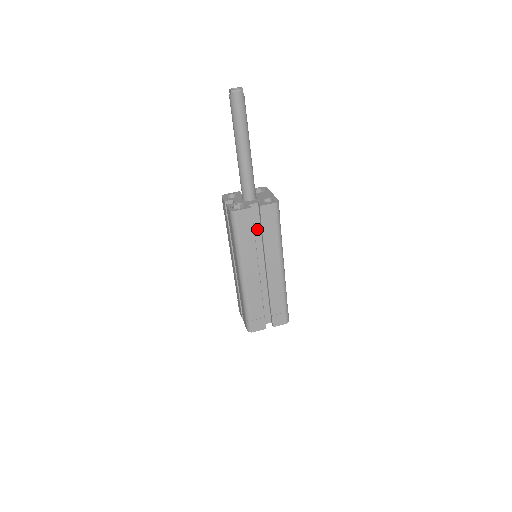
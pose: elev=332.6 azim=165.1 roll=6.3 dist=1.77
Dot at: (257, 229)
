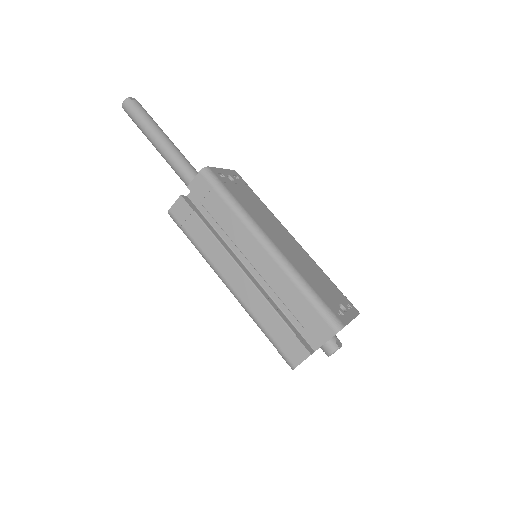
Dot at: occluded
